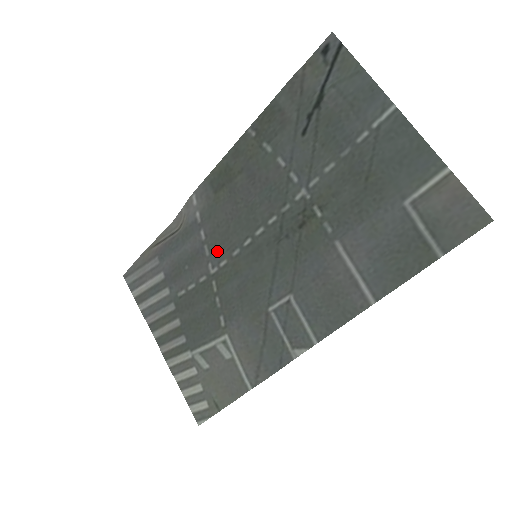
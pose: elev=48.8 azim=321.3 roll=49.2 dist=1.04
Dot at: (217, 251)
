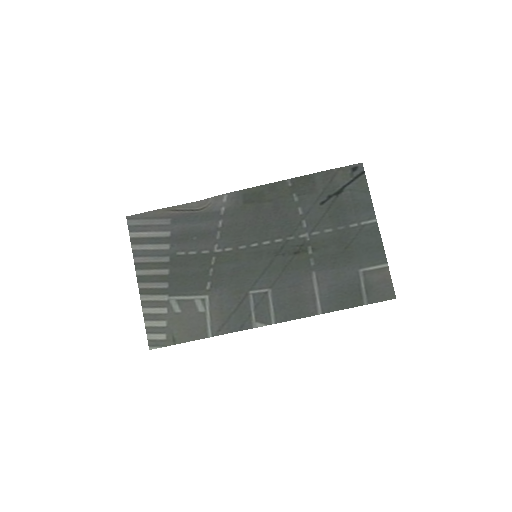
Dot at: (227, 239)
